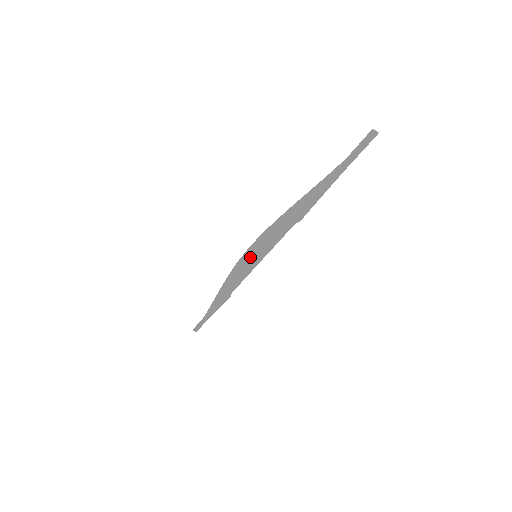
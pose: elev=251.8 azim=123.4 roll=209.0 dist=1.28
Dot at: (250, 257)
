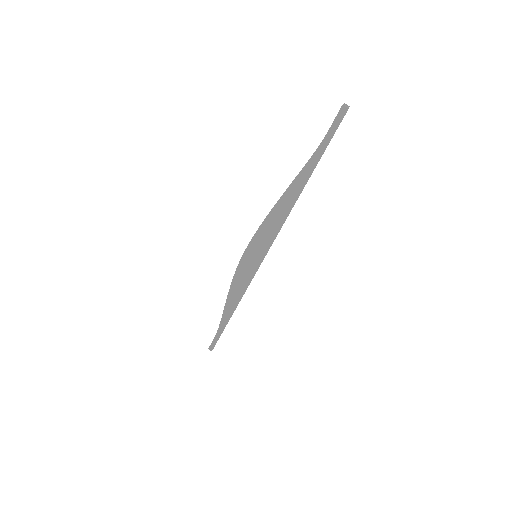
Dot at: (252, 258)
